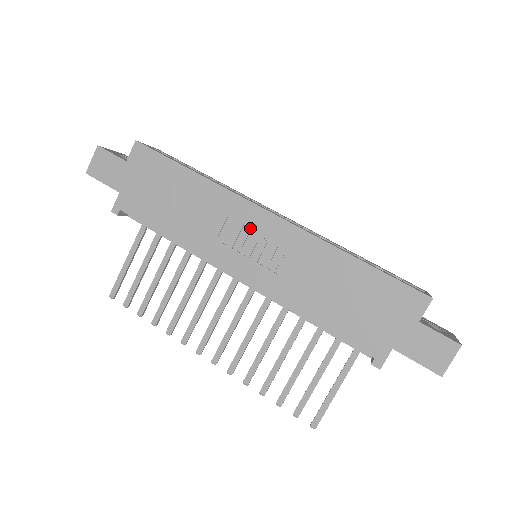
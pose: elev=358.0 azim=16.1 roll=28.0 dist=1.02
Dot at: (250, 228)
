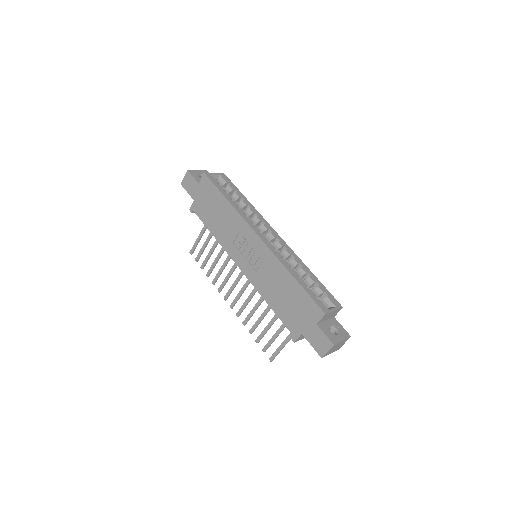
Dot at: (248, 242)
